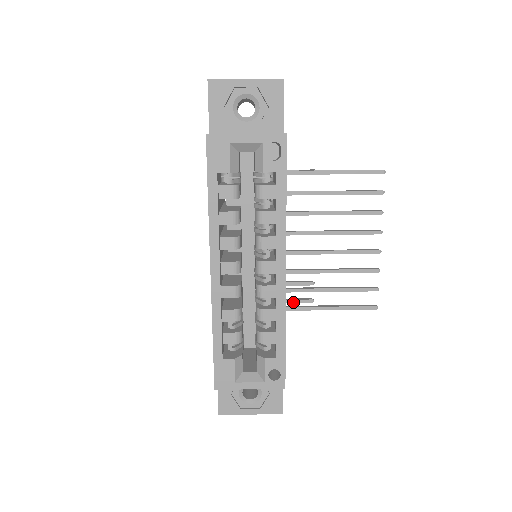
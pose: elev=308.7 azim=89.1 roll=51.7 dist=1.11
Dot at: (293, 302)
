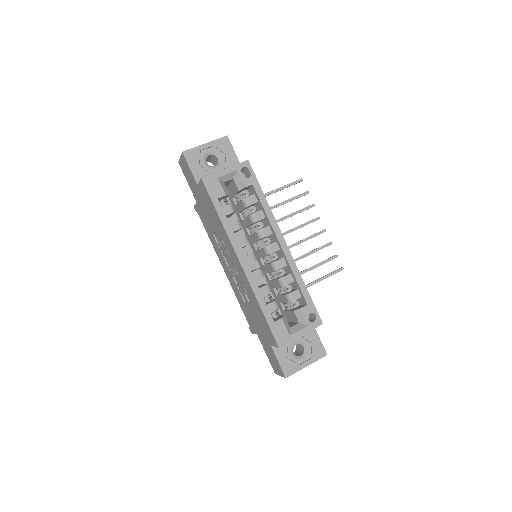
Dot at: occluded
